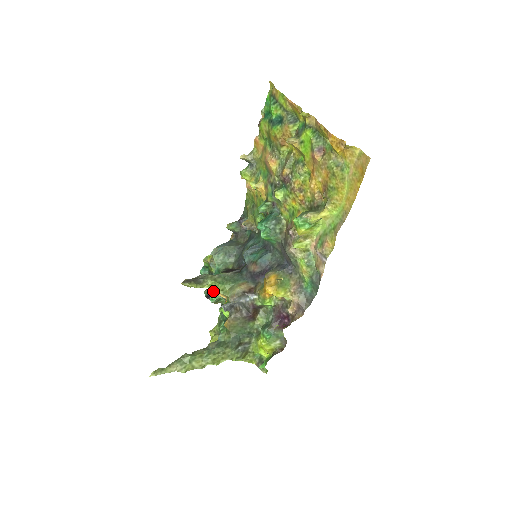
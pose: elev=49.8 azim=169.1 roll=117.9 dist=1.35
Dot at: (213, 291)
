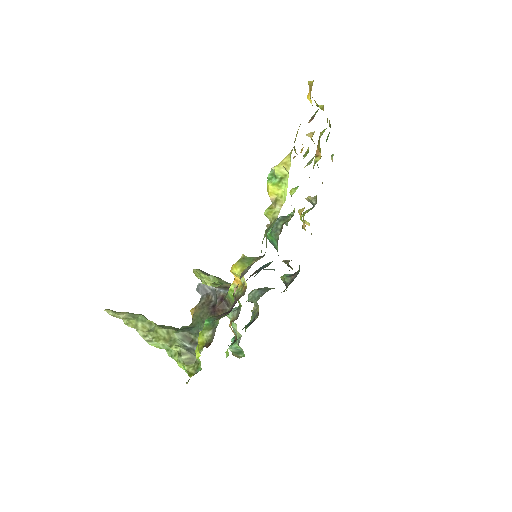
Dot at: (236, 334)
